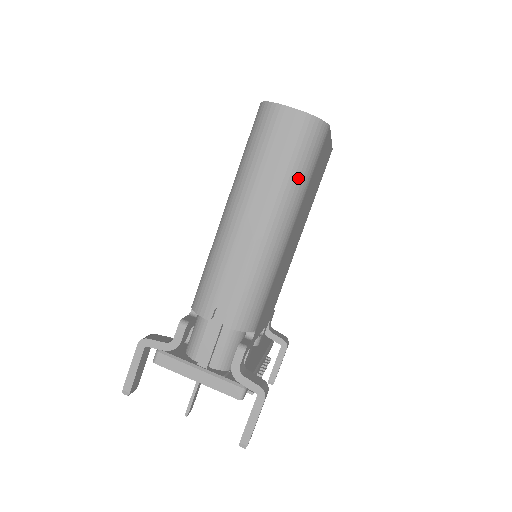
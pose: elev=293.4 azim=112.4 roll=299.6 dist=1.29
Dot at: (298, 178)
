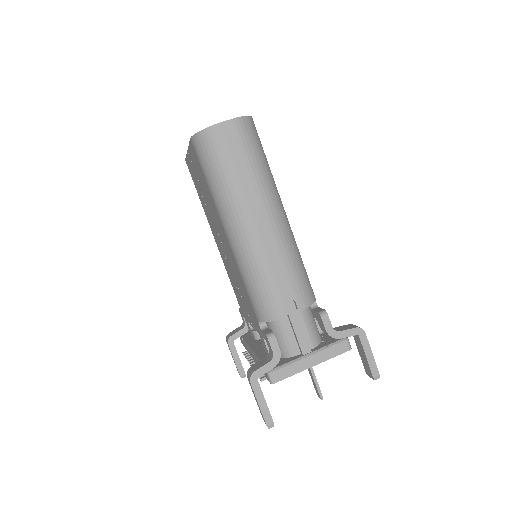
Dot at: (265, 167)
